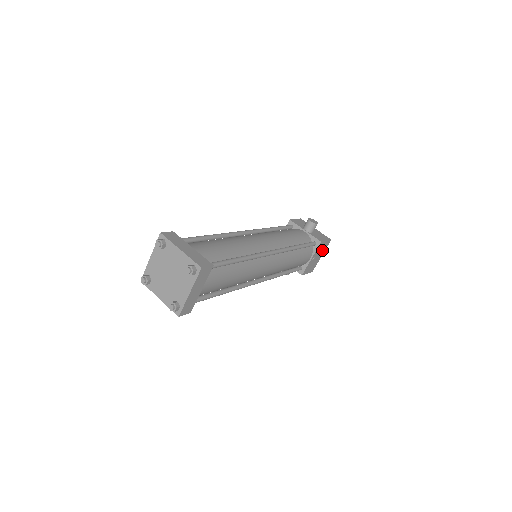
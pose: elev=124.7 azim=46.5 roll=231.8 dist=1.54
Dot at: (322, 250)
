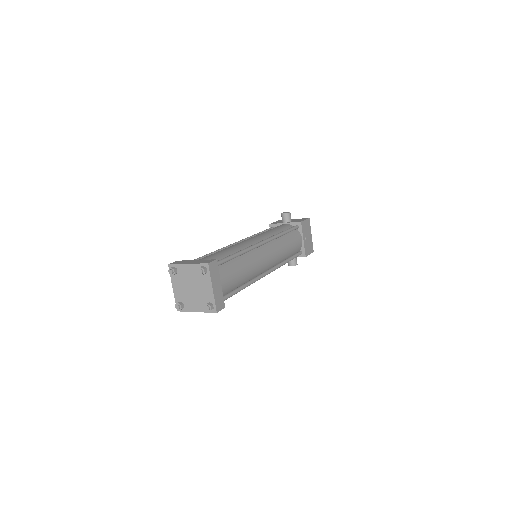
Dot at: (308, 229)
